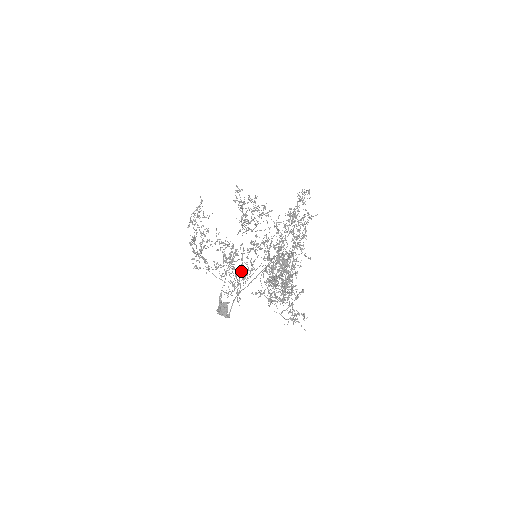
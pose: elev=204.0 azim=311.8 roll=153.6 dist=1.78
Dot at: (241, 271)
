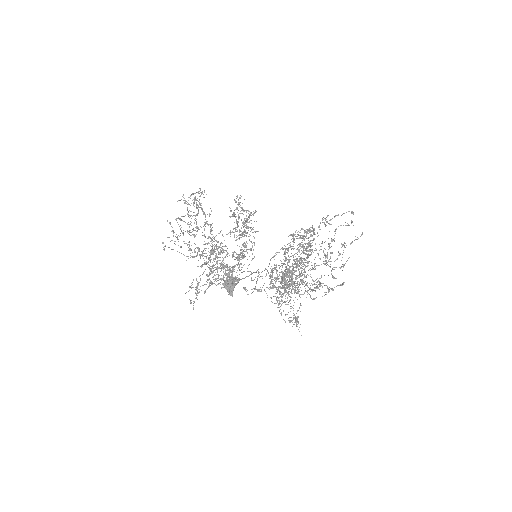
Dot at: (224, 268)
